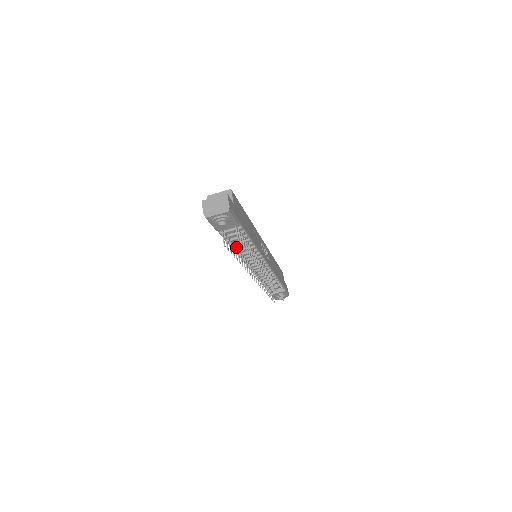
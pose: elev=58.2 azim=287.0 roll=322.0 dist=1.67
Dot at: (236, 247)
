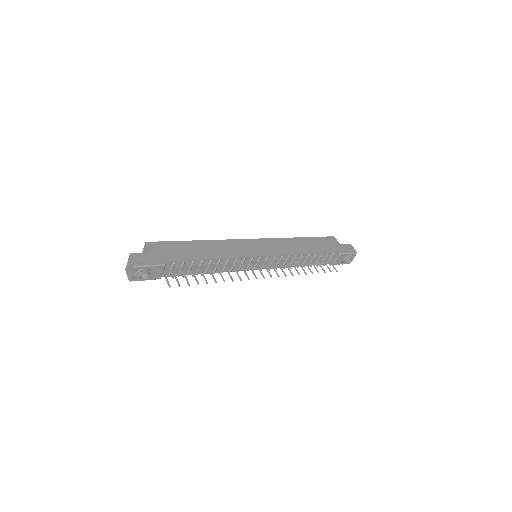
Dot at: (205, 272)
